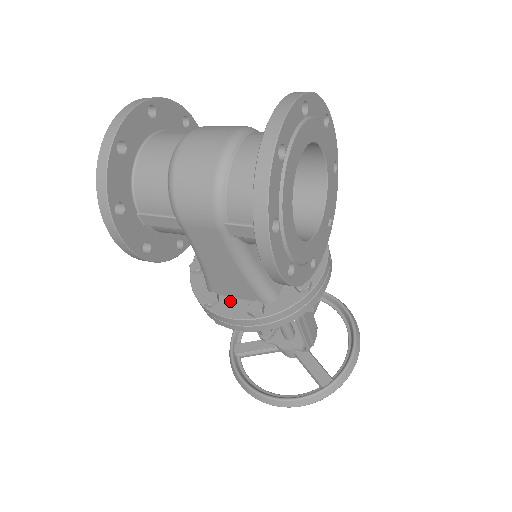
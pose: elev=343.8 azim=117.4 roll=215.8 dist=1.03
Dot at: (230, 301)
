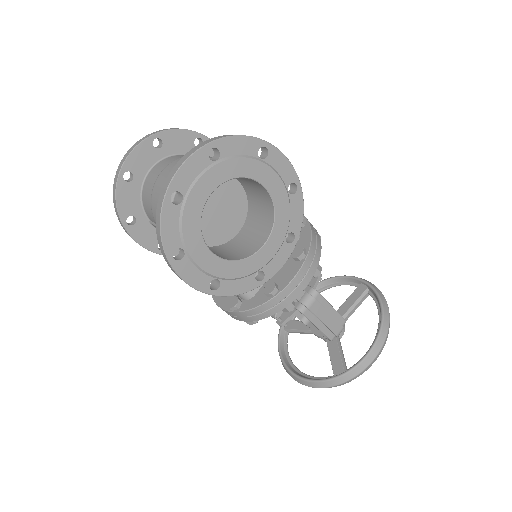
Dot at: occluded
